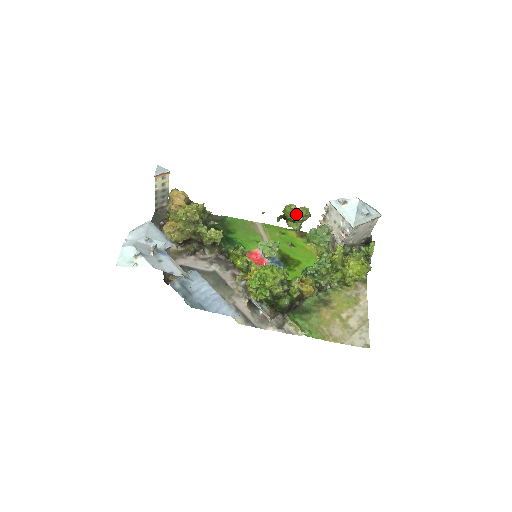
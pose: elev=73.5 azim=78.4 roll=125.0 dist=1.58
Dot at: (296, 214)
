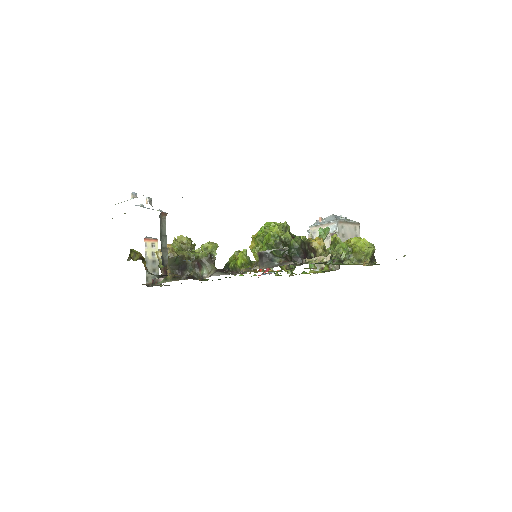
Dot at: occluded
